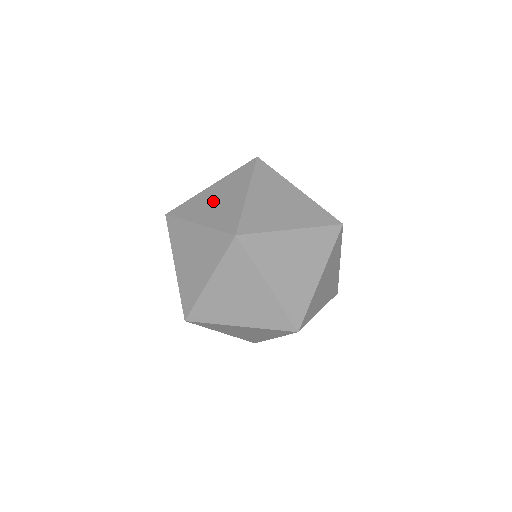
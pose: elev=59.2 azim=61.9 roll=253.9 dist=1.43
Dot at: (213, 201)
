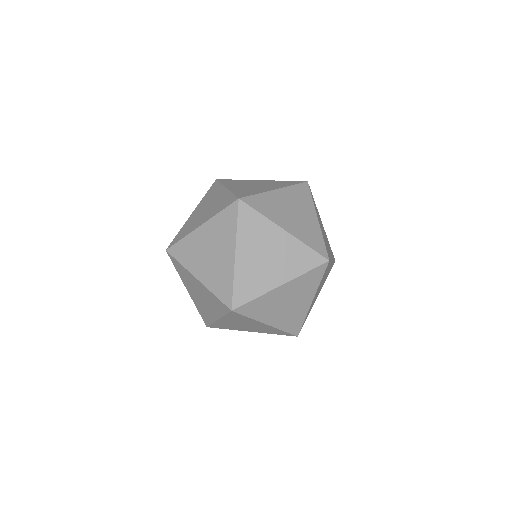
Dot at: (206, 253)
